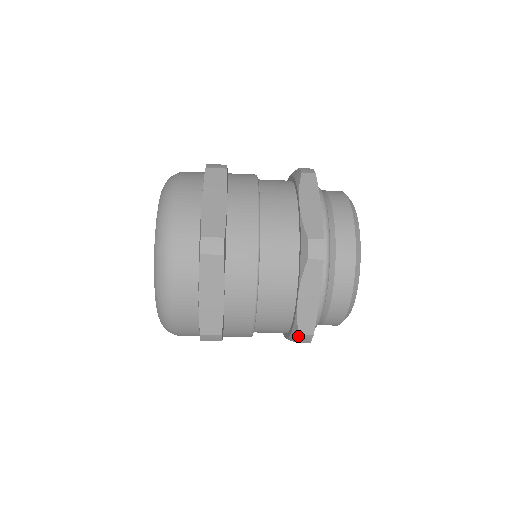
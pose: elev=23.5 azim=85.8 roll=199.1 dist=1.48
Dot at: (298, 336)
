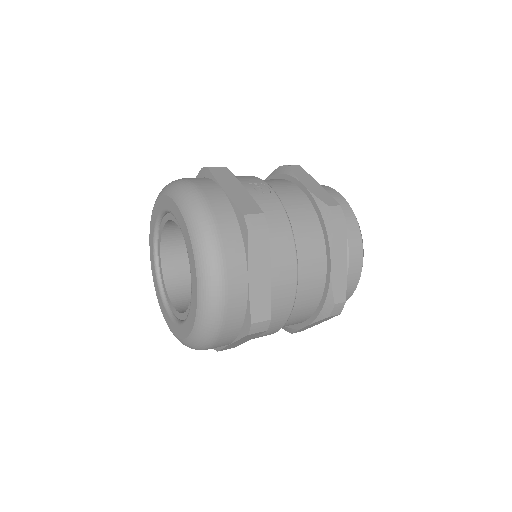
Dot at: occluded
